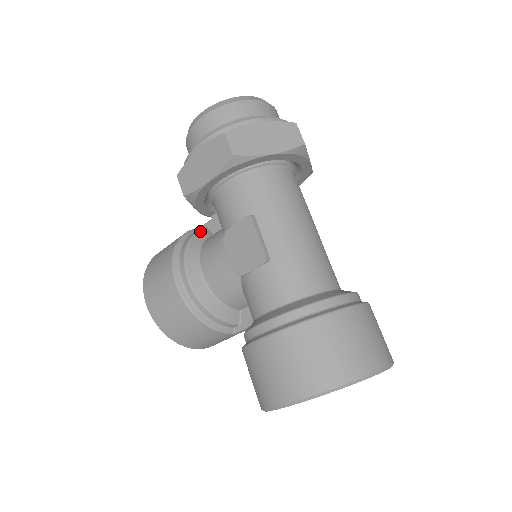
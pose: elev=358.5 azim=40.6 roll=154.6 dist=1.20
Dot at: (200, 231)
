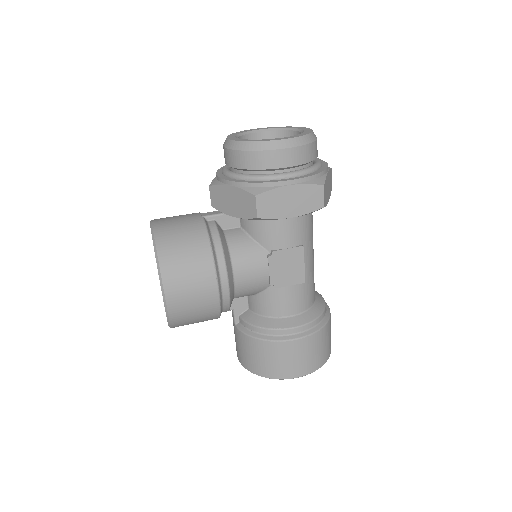
Dot at: (219, 229)
